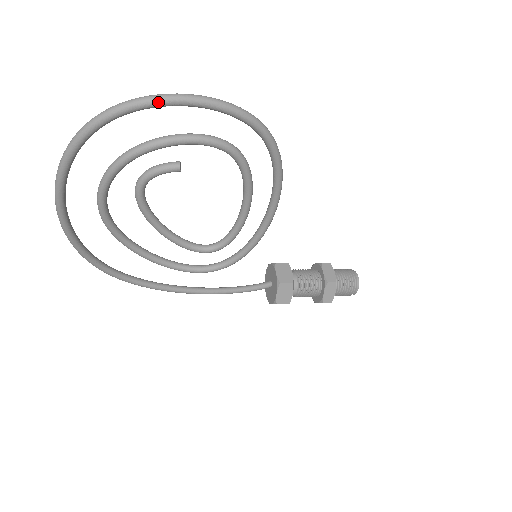
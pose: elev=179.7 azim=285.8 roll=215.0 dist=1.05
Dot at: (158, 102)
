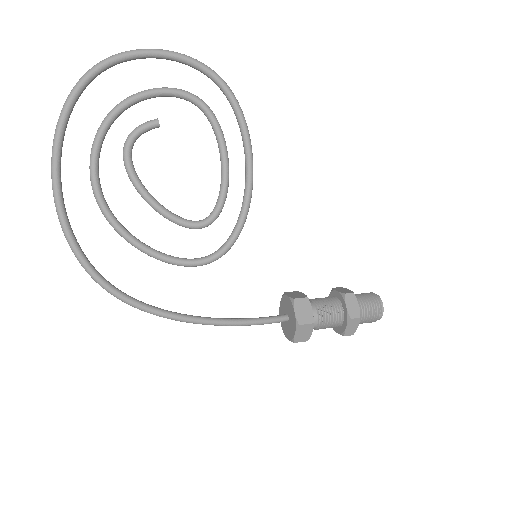
Dot at: (132, 52)
